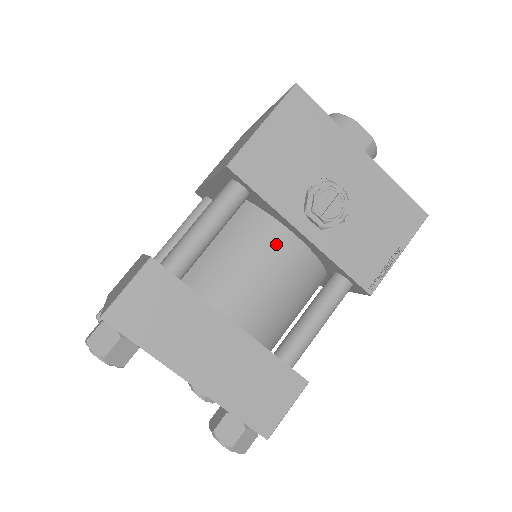
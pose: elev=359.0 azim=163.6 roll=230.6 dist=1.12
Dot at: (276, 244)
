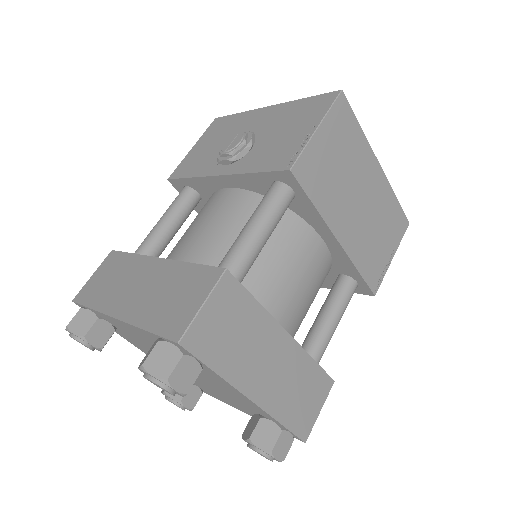
Dot at: (213, 203)
